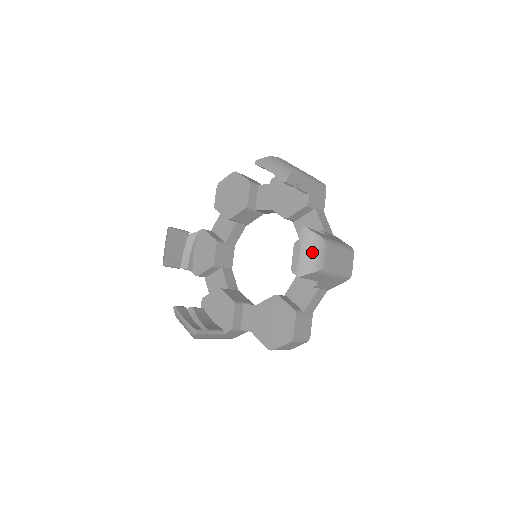
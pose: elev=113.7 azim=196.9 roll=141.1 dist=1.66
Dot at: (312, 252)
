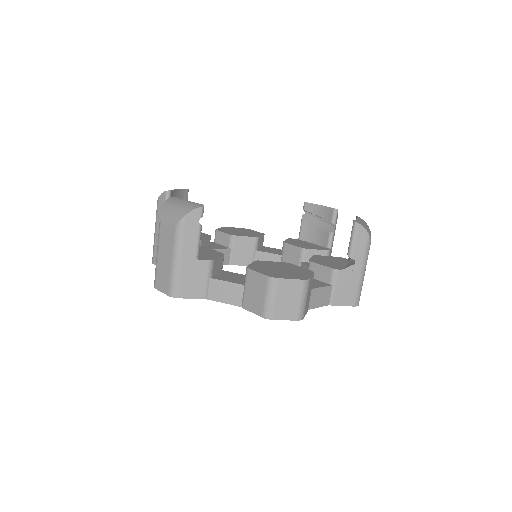
Dot at: (367, 226)
